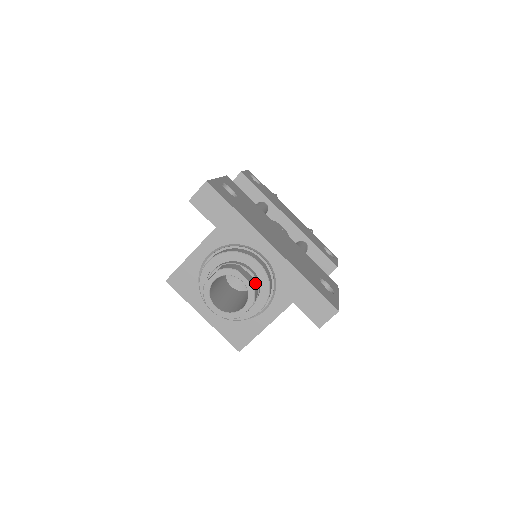
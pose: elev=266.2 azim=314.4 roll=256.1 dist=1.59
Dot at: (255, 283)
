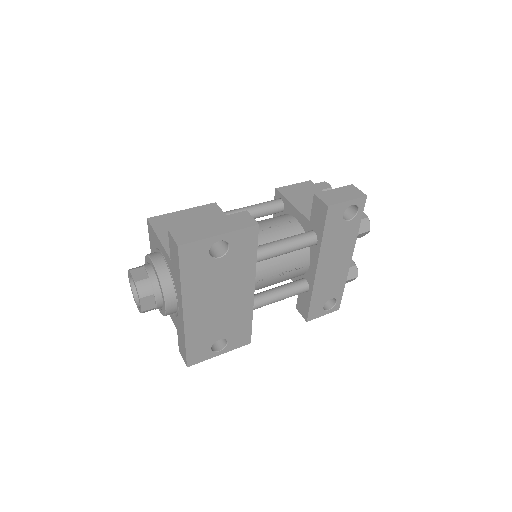
Dot at: (151, 309)
